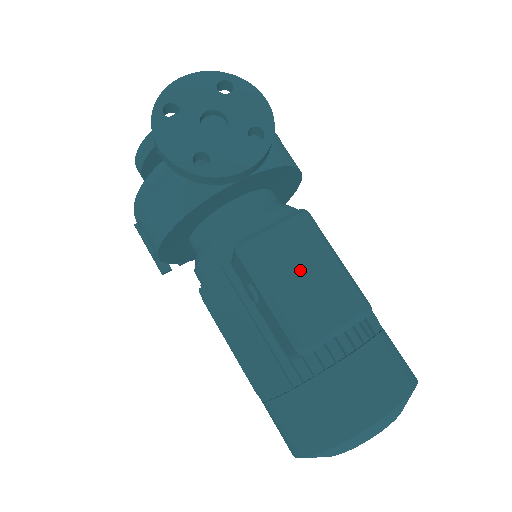
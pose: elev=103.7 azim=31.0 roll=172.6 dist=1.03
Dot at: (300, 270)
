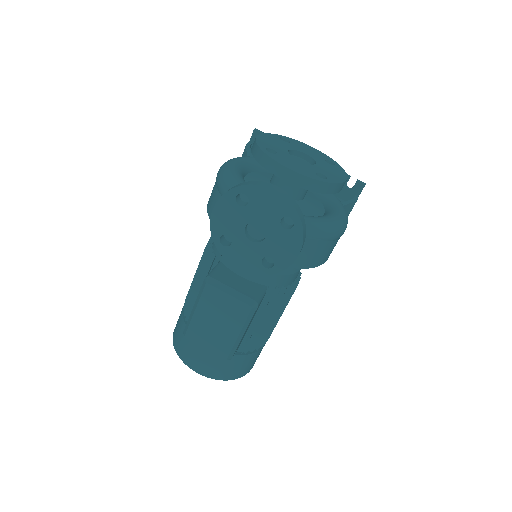
Dot at: (218, 319)
